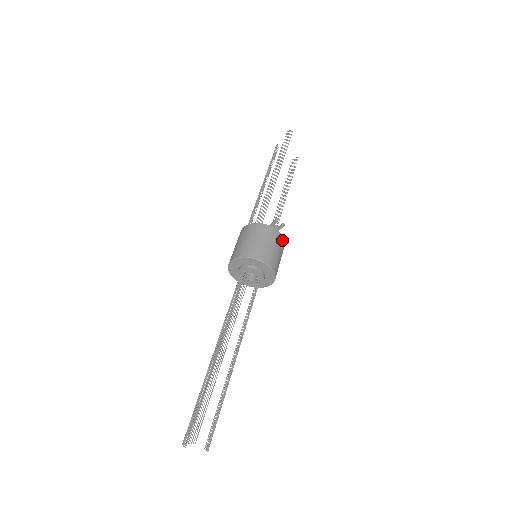
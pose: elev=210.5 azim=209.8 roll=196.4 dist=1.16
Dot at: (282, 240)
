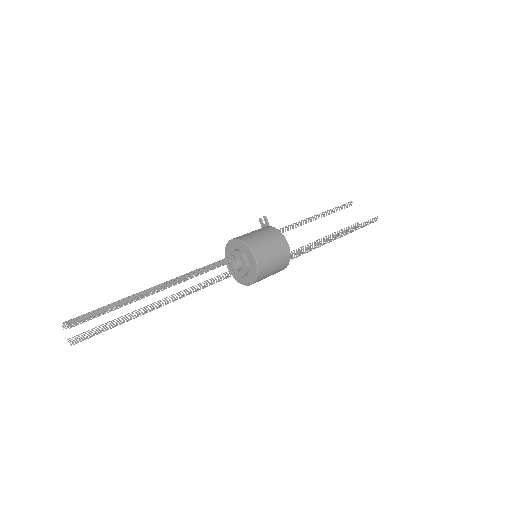
Dot at: (271, 229)
